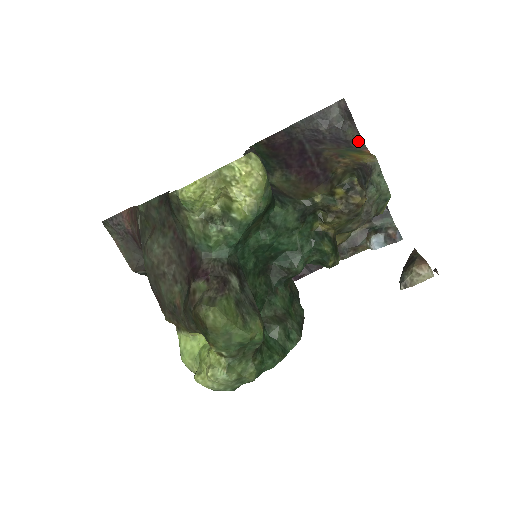
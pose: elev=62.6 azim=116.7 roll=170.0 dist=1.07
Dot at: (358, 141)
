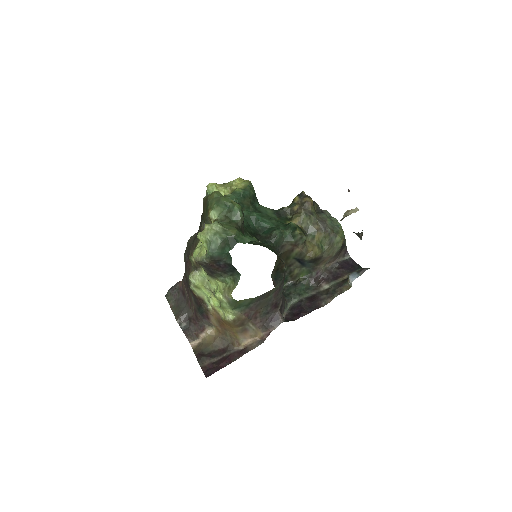
Dot at: occluded
